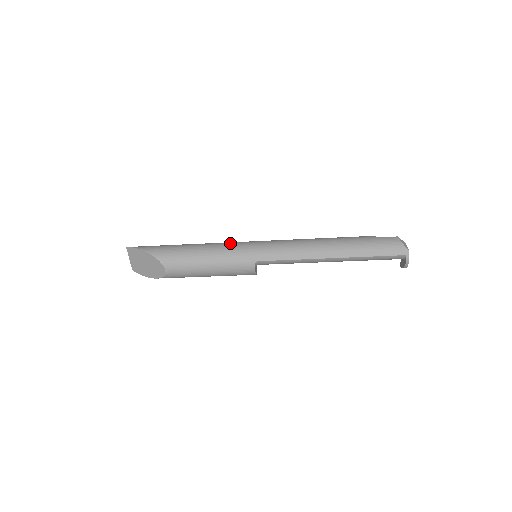
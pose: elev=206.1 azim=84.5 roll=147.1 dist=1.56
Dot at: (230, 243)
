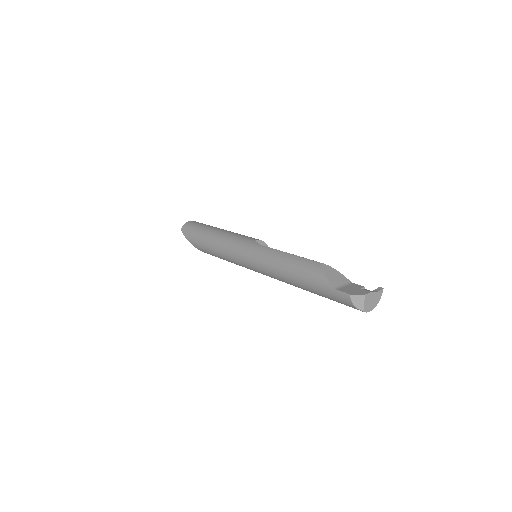
Dot at: (231, 252)
